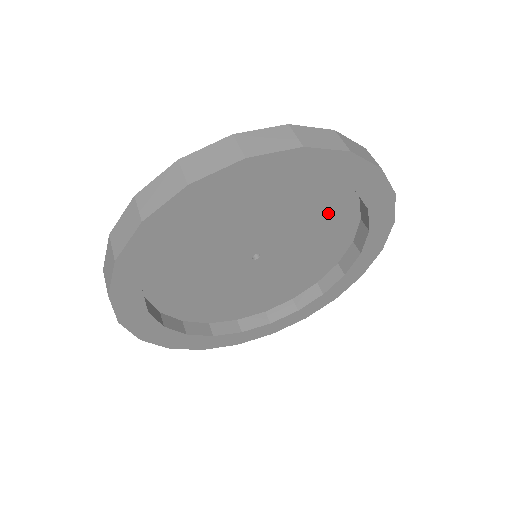
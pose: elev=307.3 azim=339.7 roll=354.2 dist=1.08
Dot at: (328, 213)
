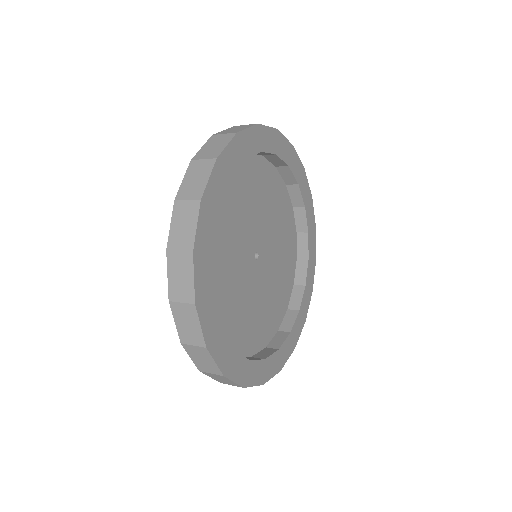
Dot at: (269, 190)
